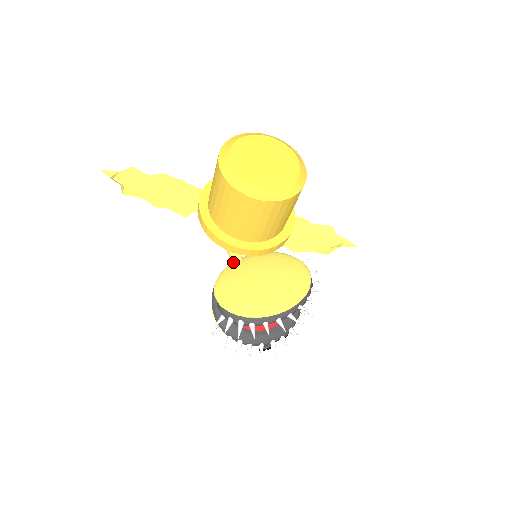
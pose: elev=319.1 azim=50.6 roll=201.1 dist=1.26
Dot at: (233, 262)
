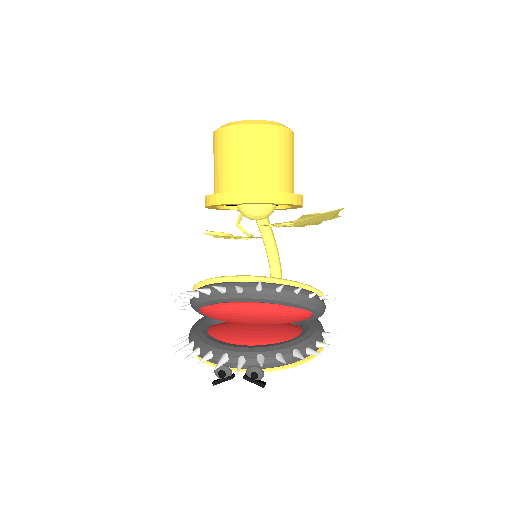
Dot at: occluded
